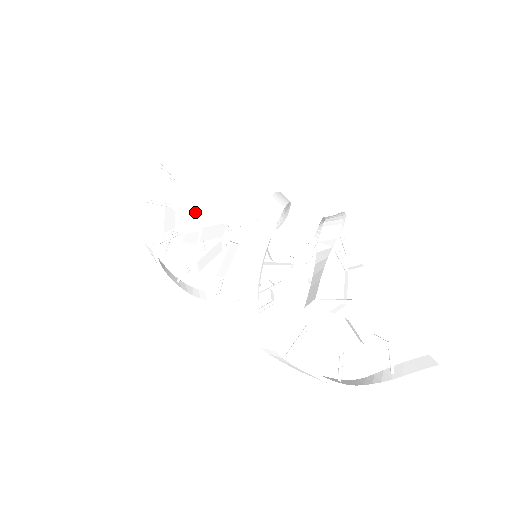
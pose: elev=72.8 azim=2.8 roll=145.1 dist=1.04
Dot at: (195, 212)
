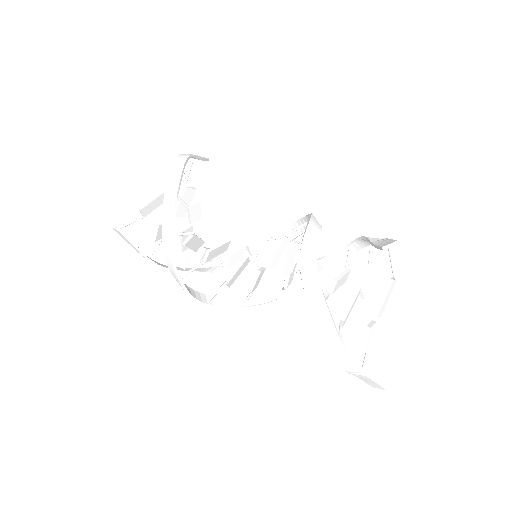
Dot at: (184, 214)
